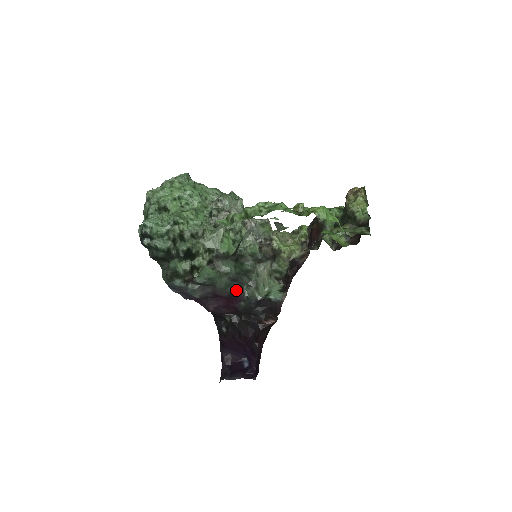
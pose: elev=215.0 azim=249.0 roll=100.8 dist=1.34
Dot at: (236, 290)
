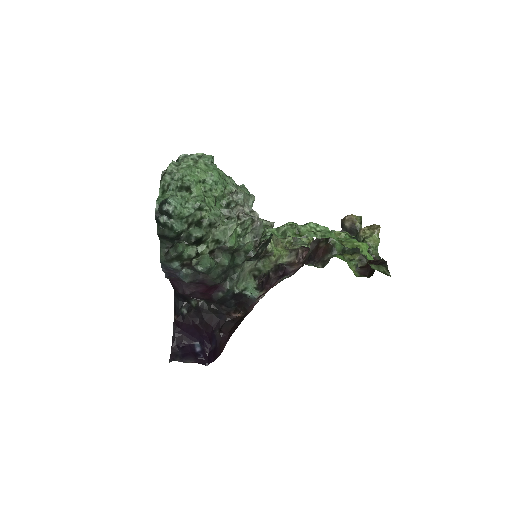
Dot at: (221, 281)
